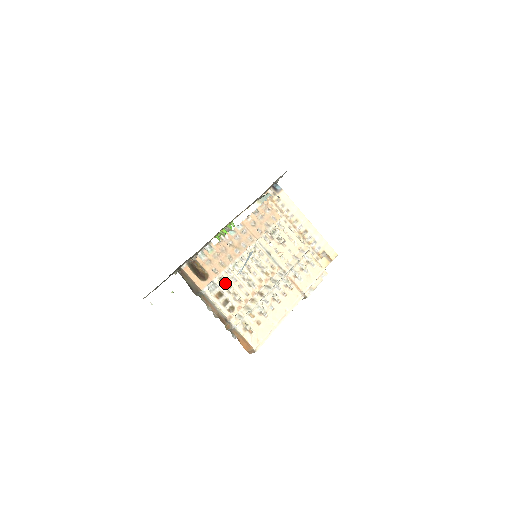
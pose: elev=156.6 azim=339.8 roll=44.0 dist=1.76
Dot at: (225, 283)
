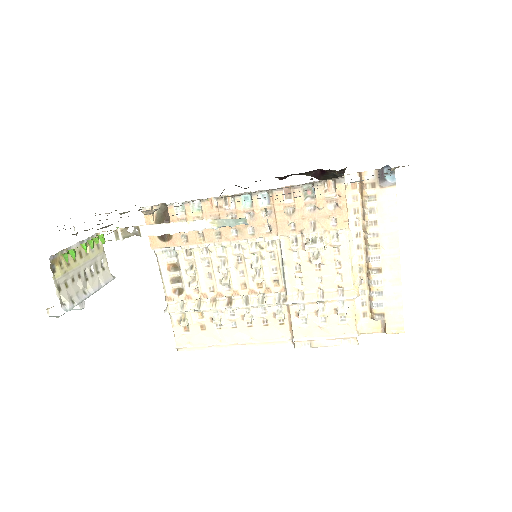
Dot at: (190, 259)
